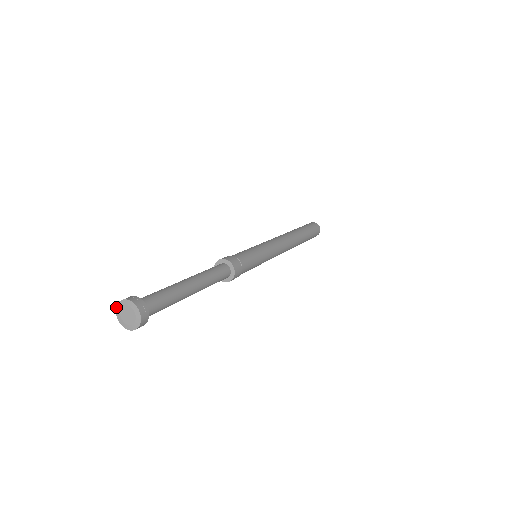
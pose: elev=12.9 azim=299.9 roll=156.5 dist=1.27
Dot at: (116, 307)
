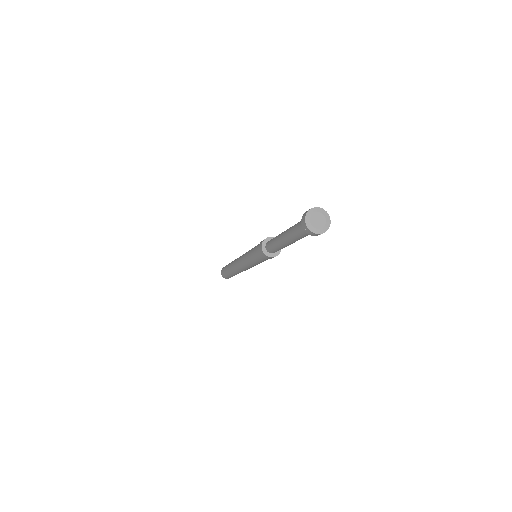
Dot at: (309, 210)
